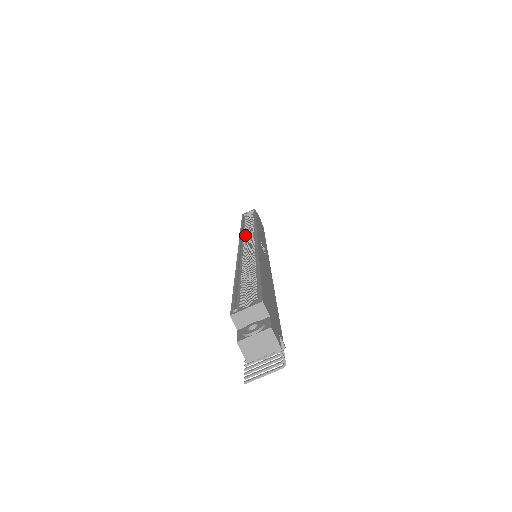
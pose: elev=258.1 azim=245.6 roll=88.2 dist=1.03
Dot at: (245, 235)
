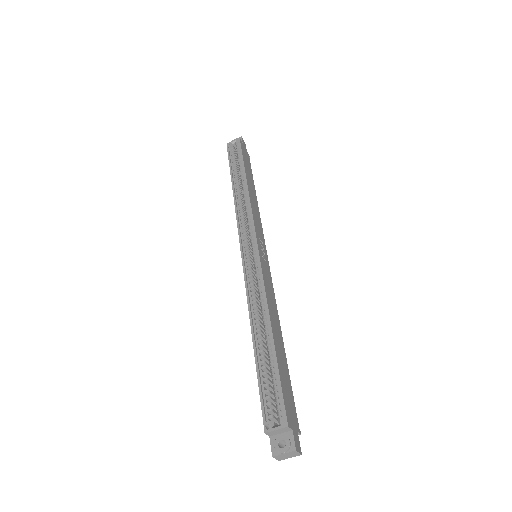
Dot at: (242, 224)
